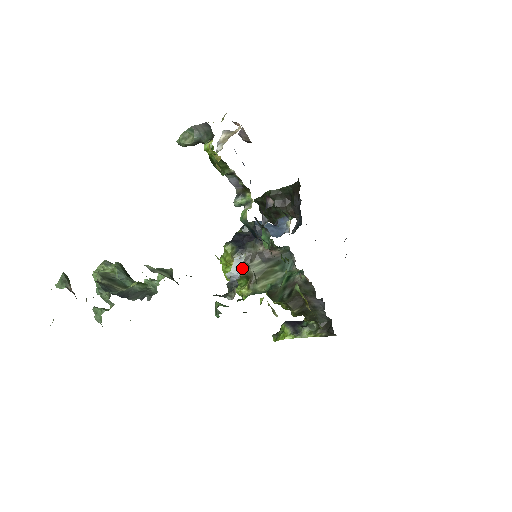
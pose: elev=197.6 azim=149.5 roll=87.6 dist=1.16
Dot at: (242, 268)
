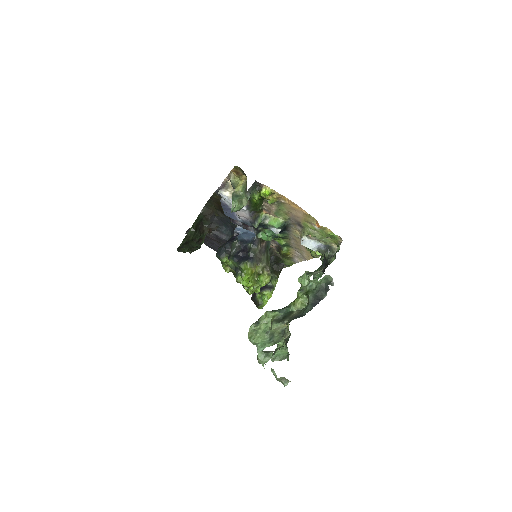
Dot at: (315, 241)
